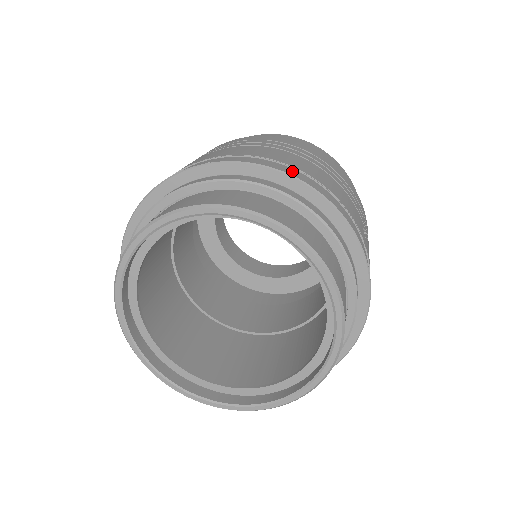
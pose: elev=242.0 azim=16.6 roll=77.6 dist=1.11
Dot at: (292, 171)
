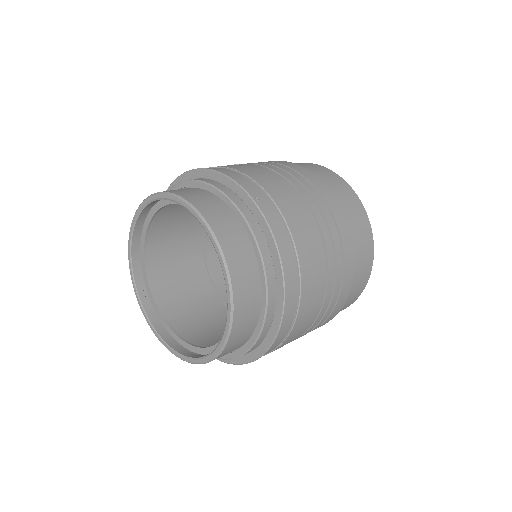
Dot at: occluded
